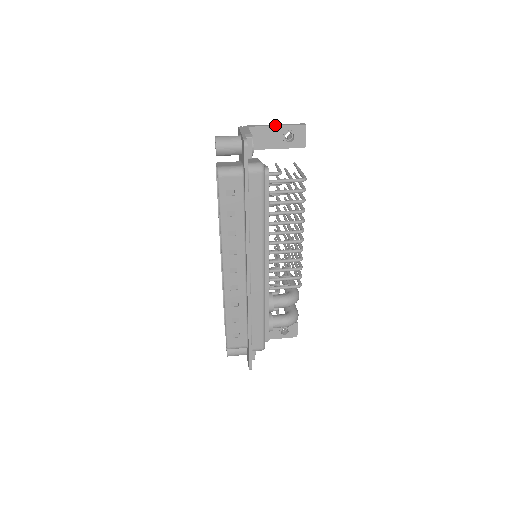
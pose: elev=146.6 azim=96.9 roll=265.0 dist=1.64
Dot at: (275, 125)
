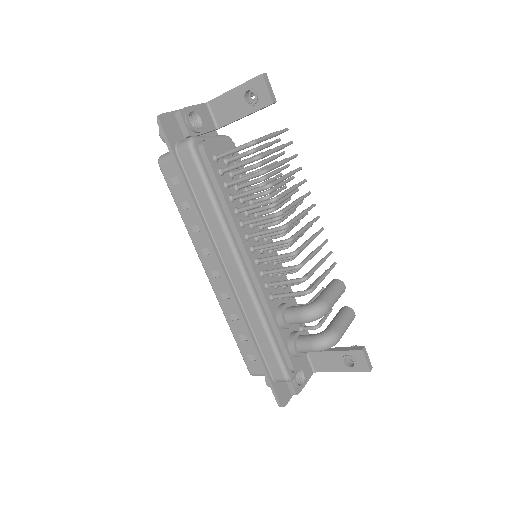
Dot at: (232, 89)
